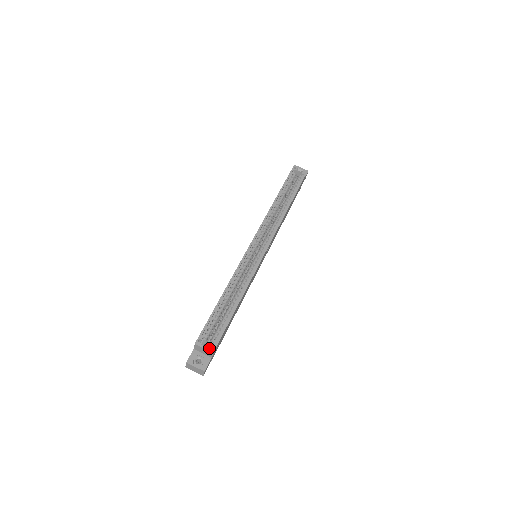
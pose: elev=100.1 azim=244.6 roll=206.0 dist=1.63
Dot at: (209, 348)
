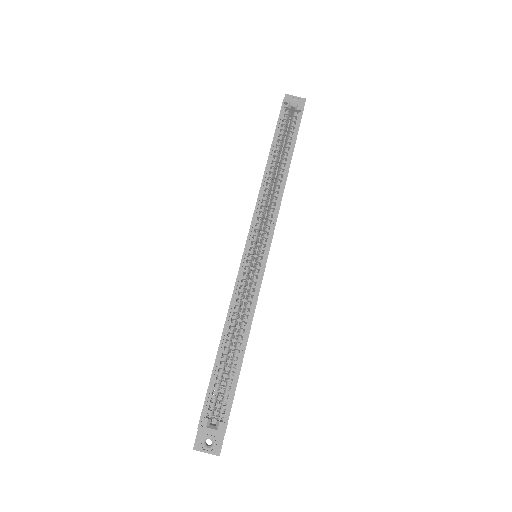
Dot at: (218, 430)
